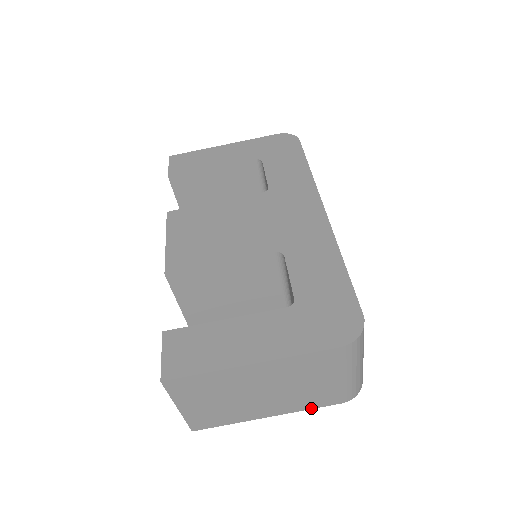
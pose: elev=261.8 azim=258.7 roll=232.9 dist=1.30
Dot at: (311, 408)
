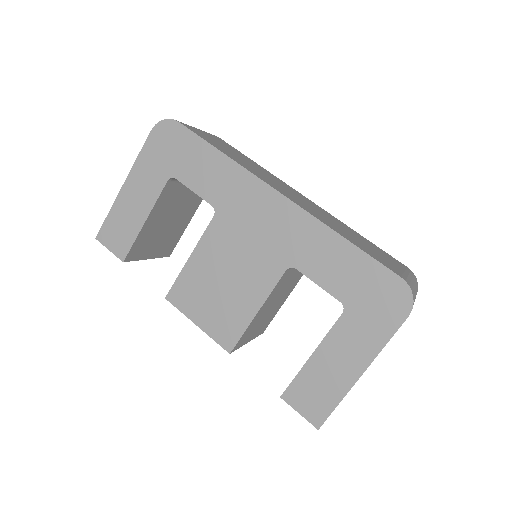
Dot at: occluded
